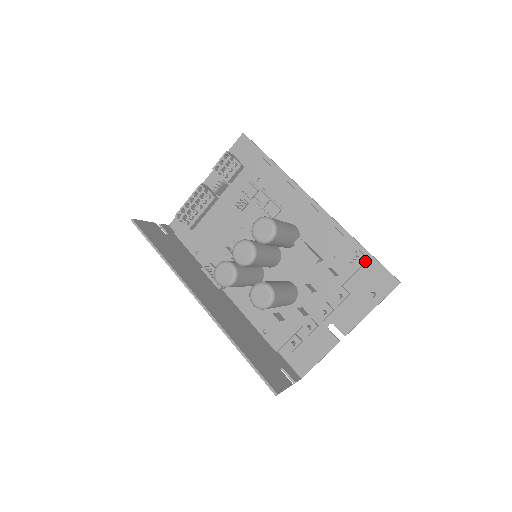
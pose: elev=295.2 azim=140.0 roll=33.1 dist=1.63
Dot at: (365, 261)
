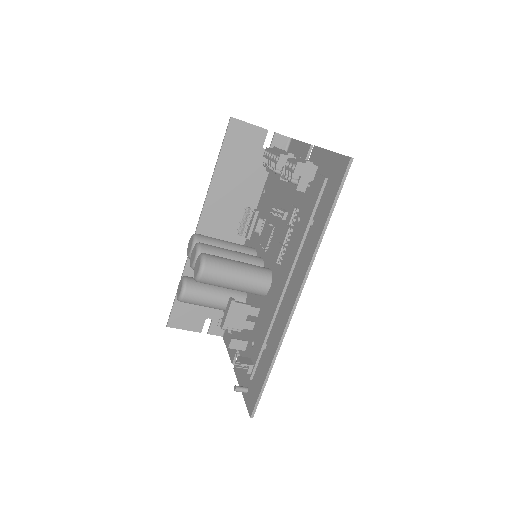
Dot at: (249, 376)
